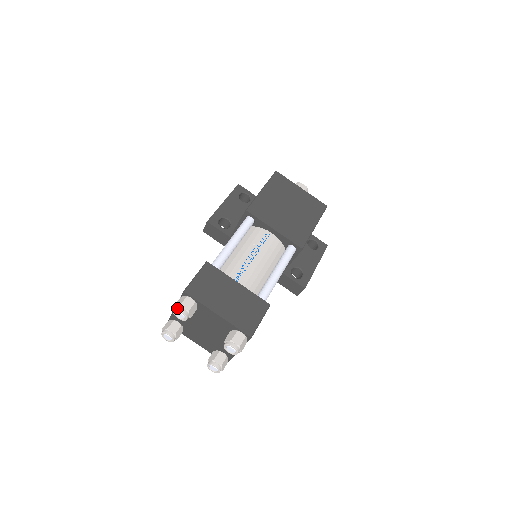
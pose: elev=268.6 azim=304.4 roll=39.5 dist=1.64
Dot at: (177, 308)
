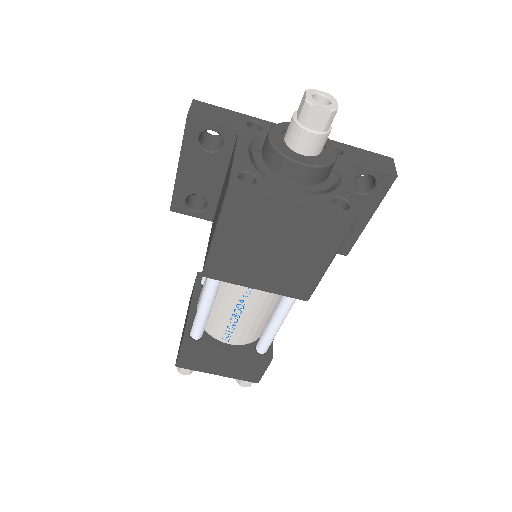
Dot at: occluded
